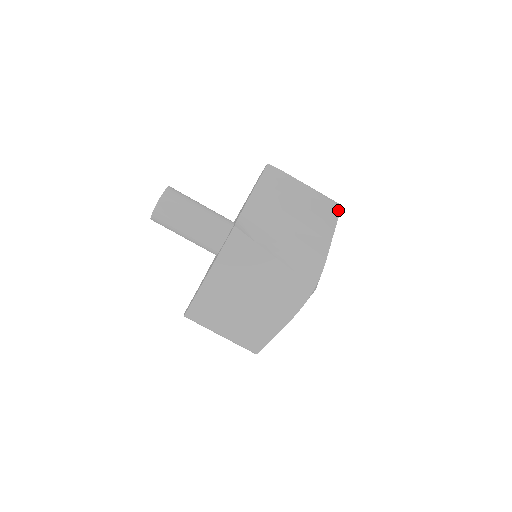
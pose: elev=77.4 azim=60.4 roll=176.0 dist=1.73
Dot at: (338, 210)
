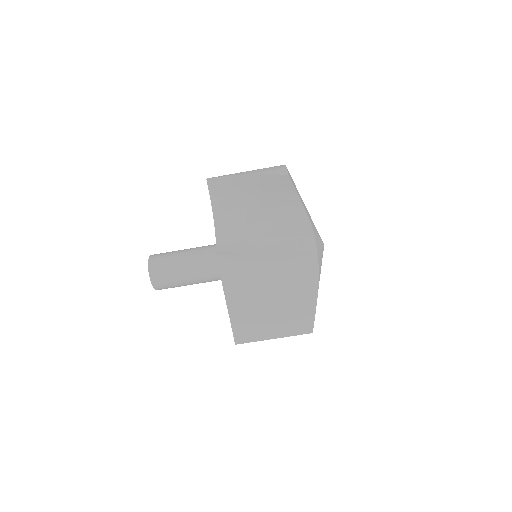
Dot at: (287, 177)
